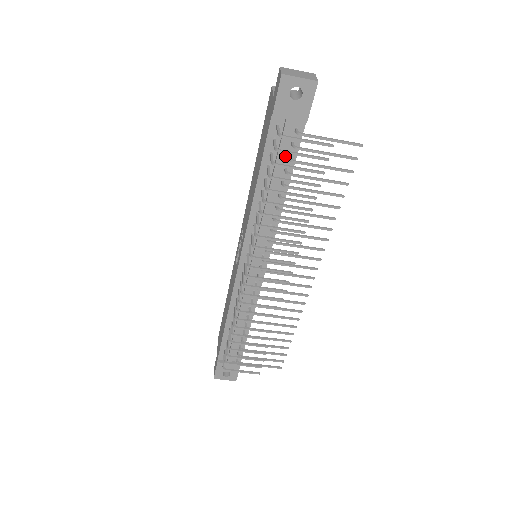
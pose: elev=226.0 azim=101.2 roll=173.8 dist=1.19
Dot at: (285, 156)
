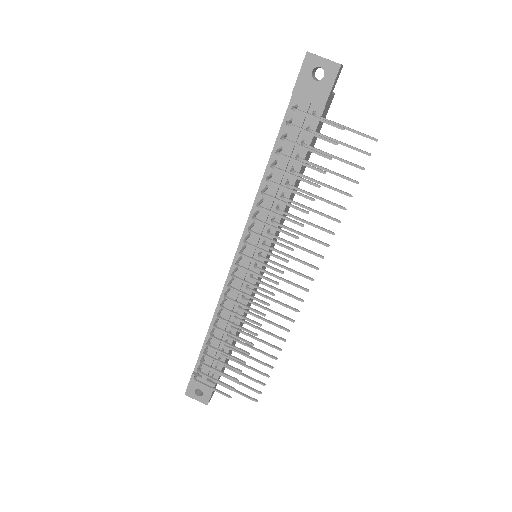
Dot at: (299, 141)
